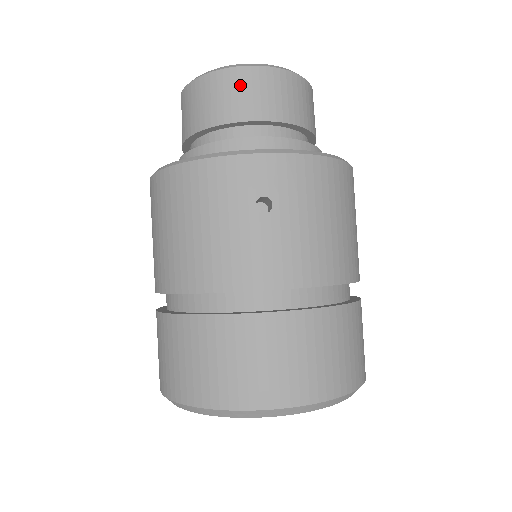
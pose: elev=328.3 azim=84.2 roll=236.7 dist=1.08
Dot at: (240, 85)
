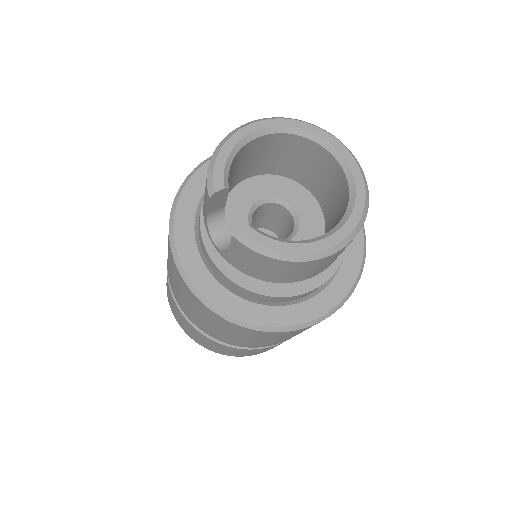
Dot at: (319, 266)
